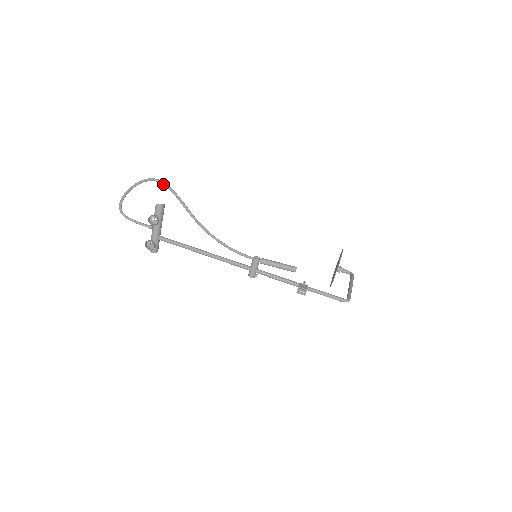
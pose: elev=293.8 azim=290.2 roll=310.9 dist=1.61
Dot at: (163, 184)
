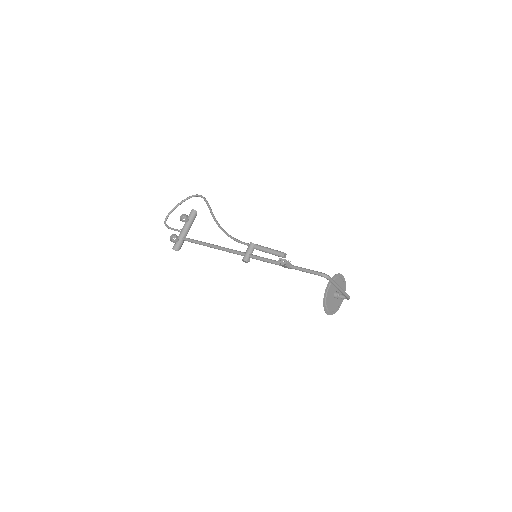
Dot at: (201, 197)
